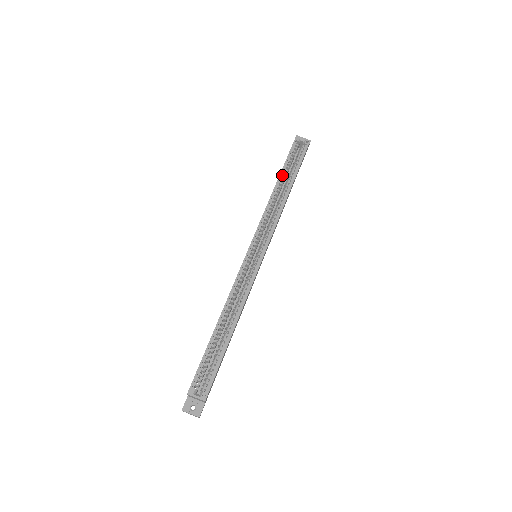
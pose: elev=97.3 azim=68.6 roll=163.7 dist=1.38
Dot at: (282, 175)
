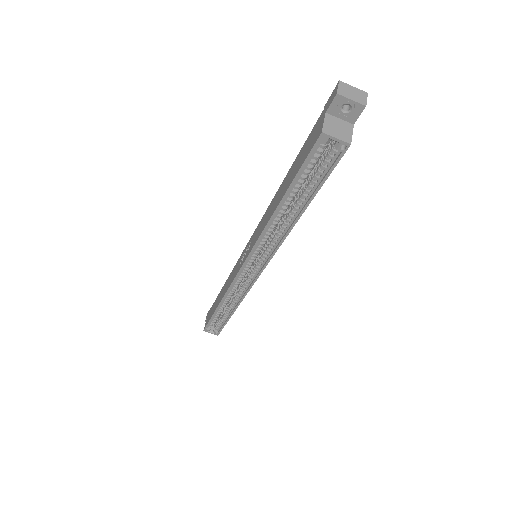
Dot at: (288, 195)
